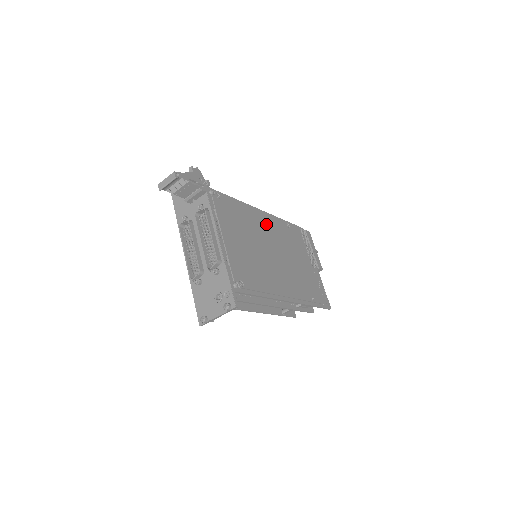
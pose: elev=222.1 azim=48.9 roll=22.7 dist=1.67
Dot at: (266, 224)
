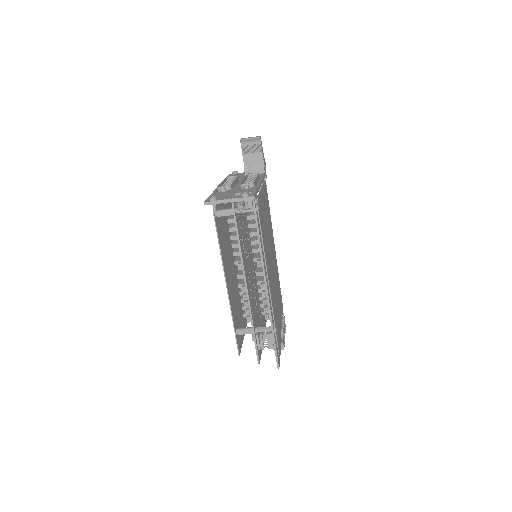
Dot at: (274, 254)
